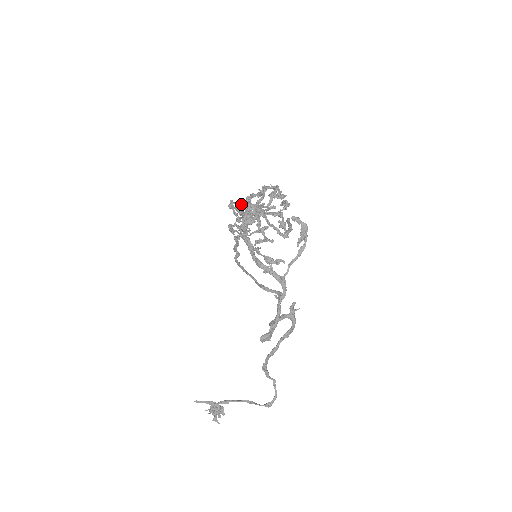
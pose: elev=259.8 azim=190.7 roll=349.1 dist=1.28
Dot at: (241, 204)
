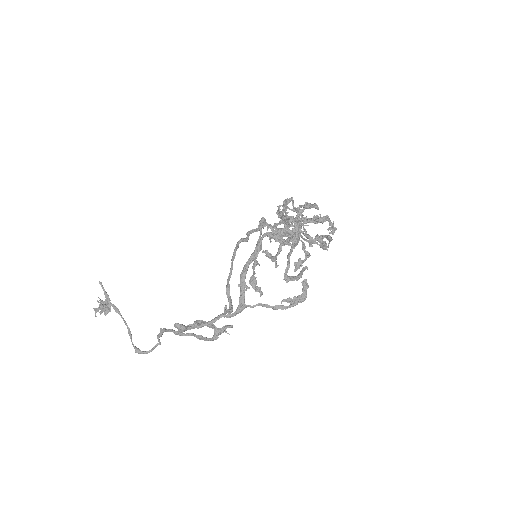
Dot at: occluded
